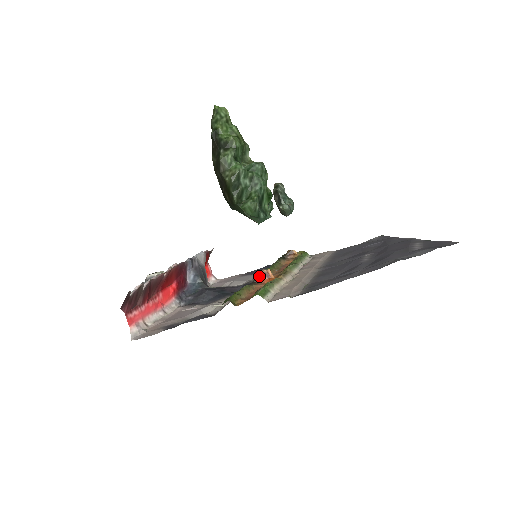
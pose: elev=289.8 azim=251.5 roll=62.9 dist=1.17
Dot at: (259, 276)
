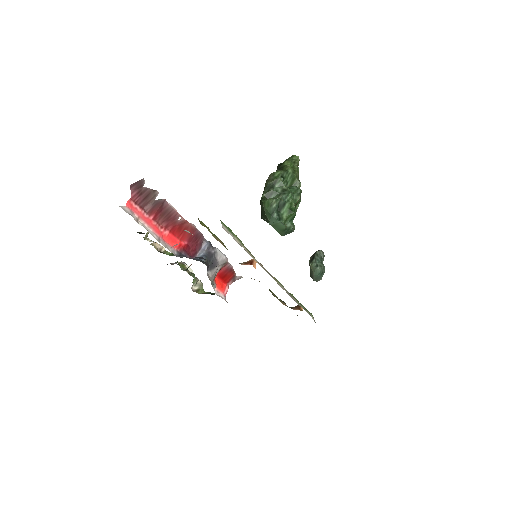
Dot at: (245, 262)
